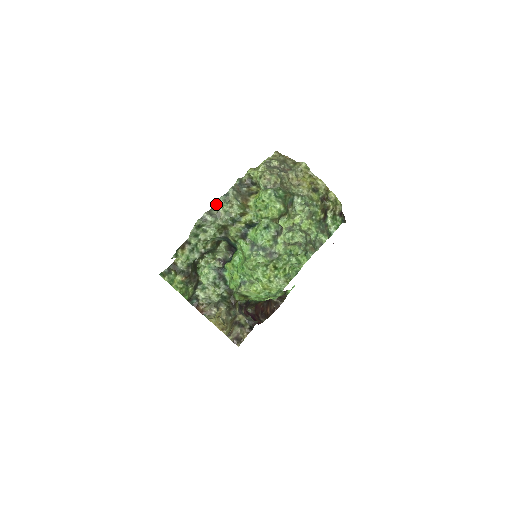
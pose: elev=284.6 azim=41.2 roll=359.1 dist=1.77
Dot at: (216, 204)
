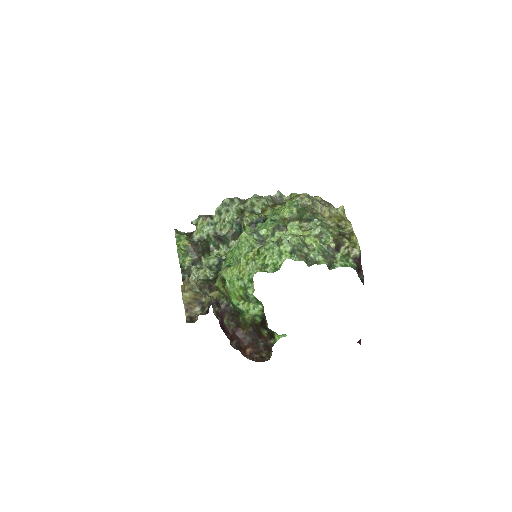
Dot at: (249, 198)
